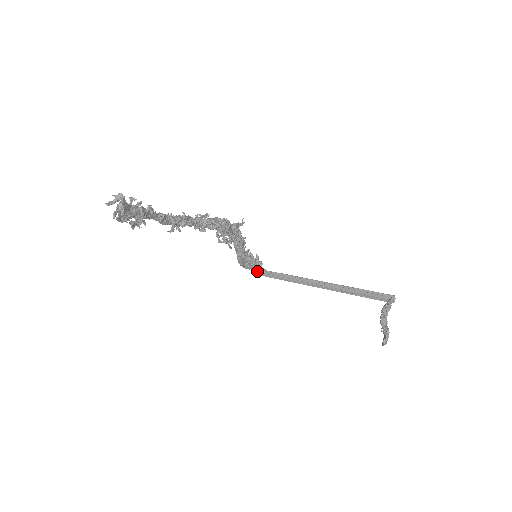
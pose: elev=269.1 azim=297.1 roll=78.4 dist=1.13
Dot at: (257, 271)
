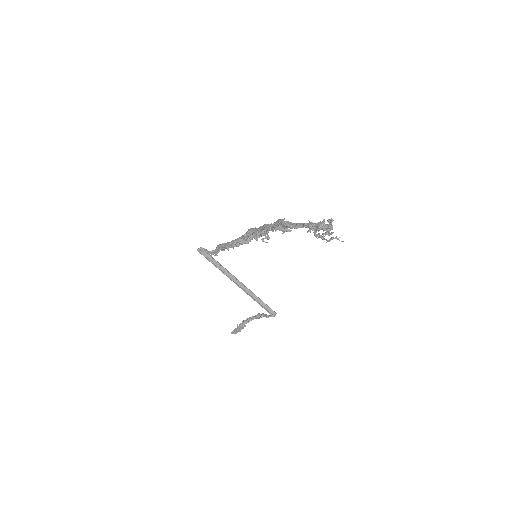
Dot at: (200, 247)
